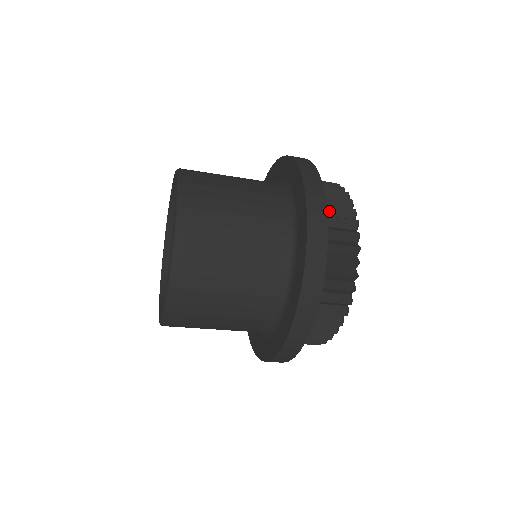
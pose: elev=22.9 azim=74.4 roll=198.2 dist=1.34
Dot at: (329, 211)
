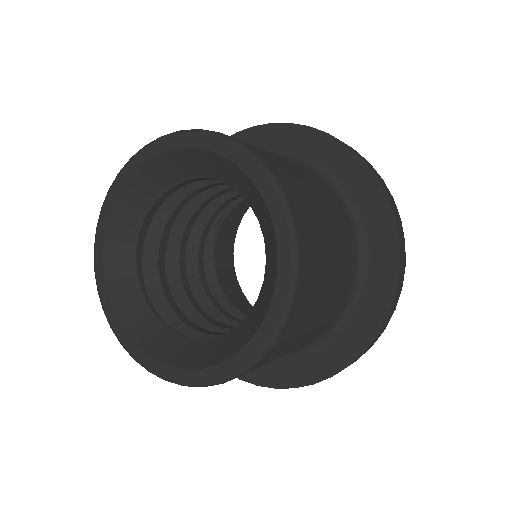
Dot at: occluded
